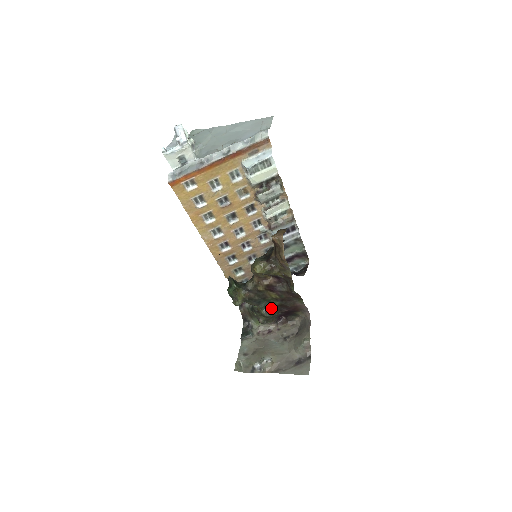
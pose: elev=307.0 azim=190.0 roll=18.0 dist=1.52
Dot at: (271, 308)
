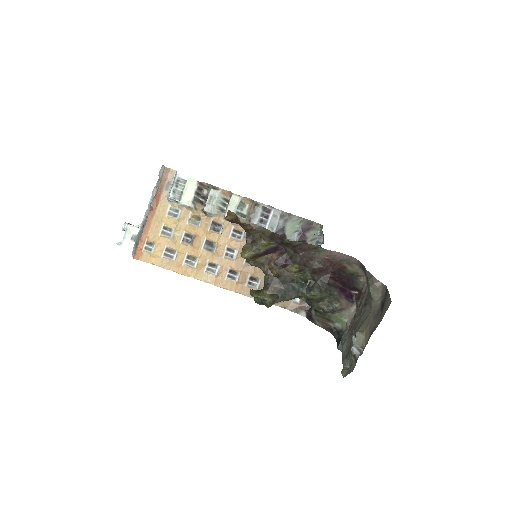
Dot at: (311, 285)
